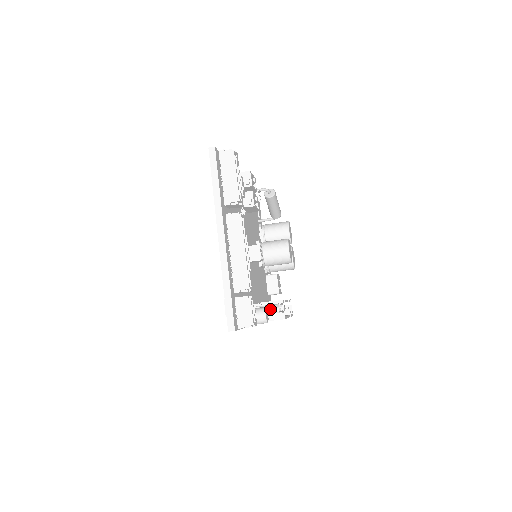
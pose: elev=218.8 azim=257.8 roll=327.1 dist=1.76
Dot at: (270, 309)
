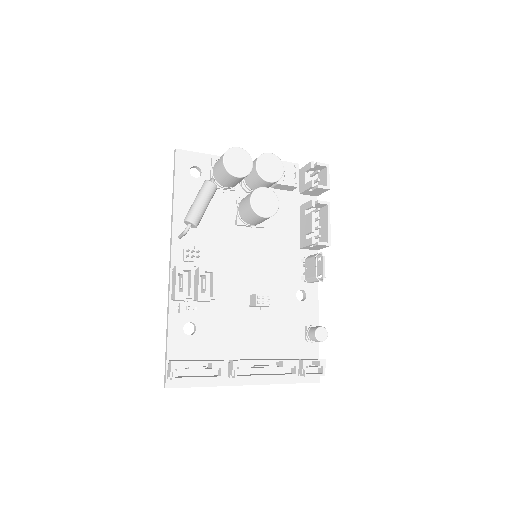
Dot at: occluded
